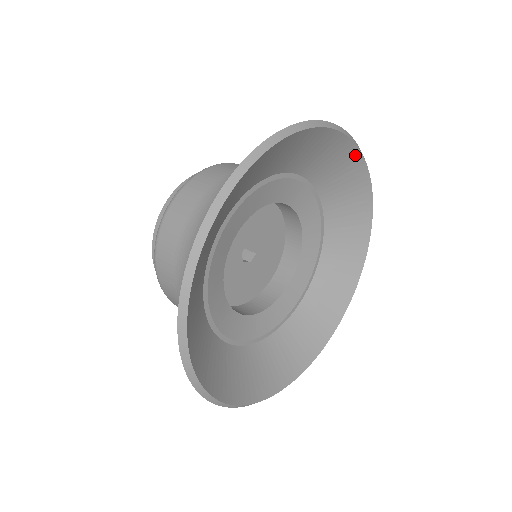
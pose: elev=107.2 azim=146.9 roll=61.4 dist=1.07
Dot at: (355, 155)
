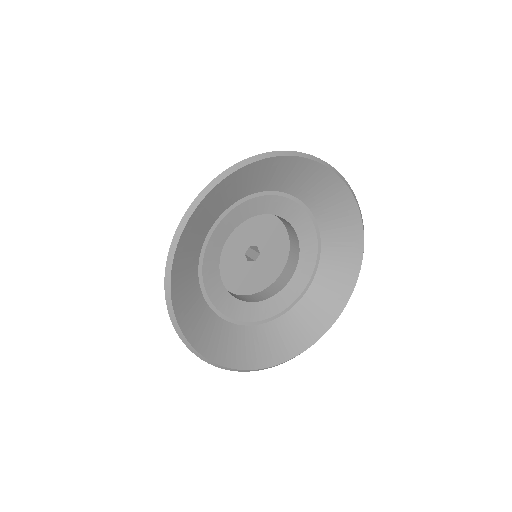
Dot at: (223, 183)
